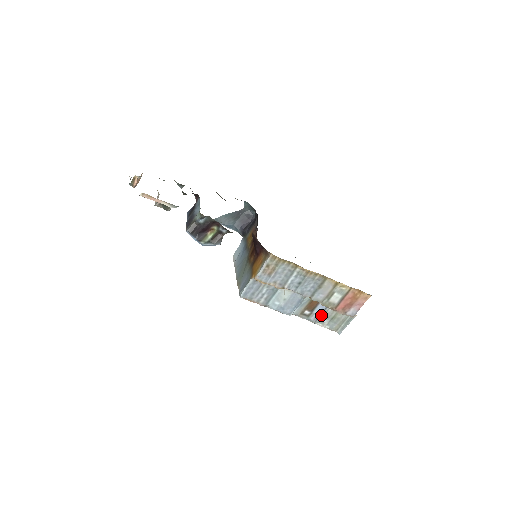
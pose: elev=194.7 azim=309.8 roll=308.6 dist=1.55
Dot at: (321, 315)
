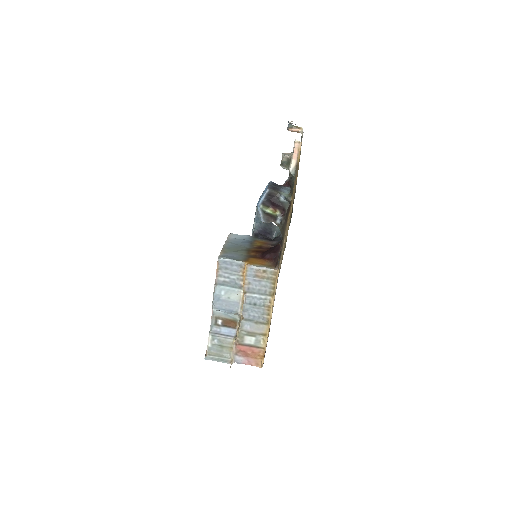
Dot at: (221, 335)
